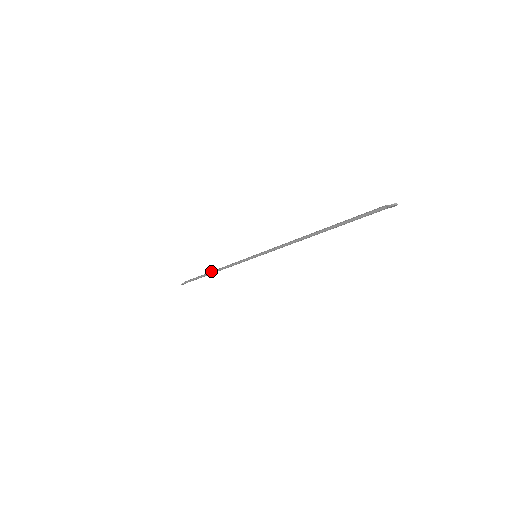
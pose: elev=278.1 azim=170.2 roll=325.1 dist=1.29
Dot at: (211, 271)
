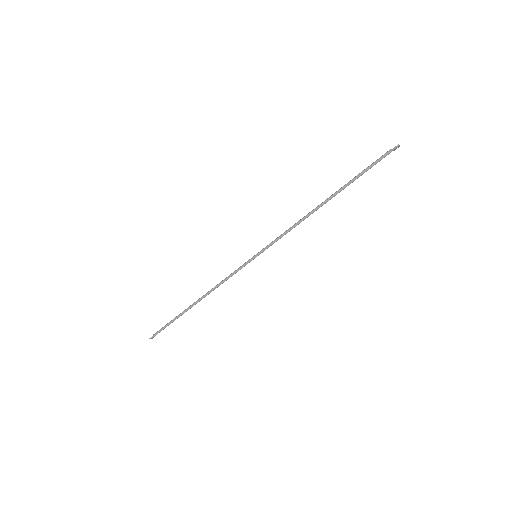
Dot at: occluded
